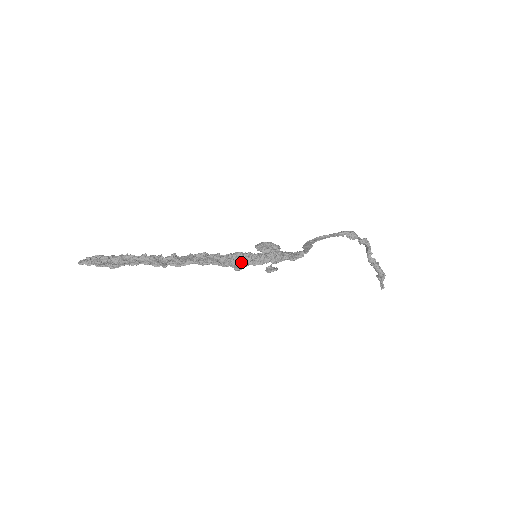
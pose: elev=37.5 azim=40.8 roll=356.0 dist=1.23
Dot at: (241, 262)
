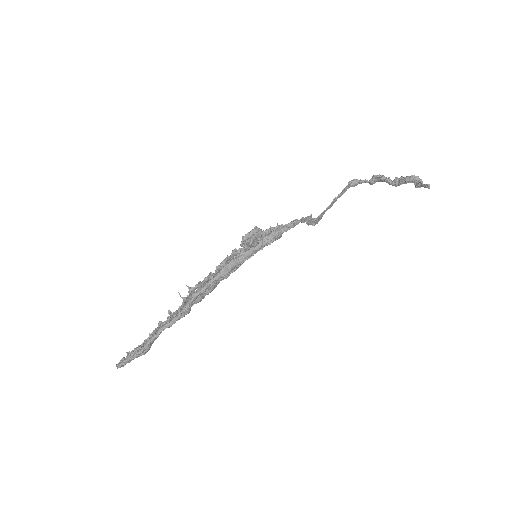
Dot at: (228, 261)
